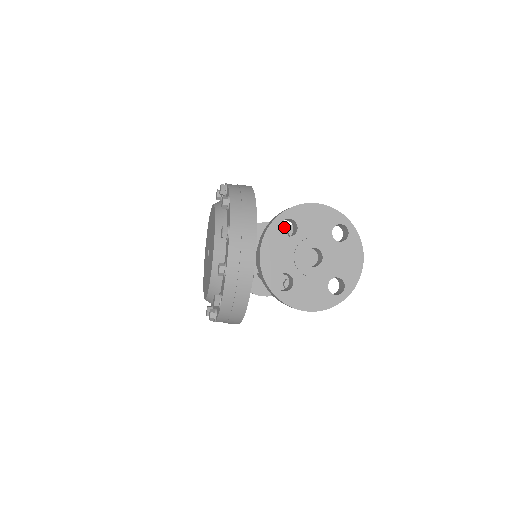
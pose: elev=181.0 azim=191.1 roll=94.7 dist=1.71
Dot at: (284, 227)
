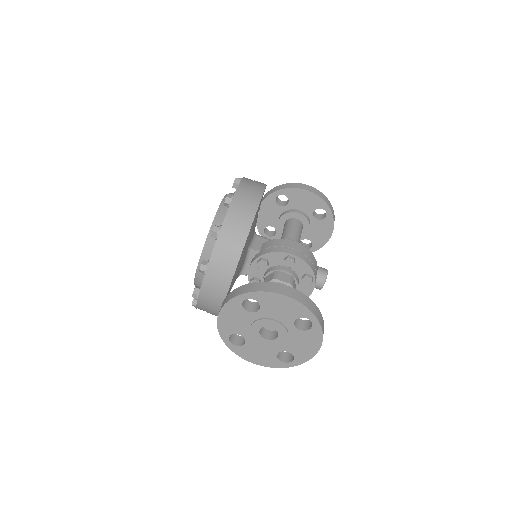
Dot at: (283, 253)
